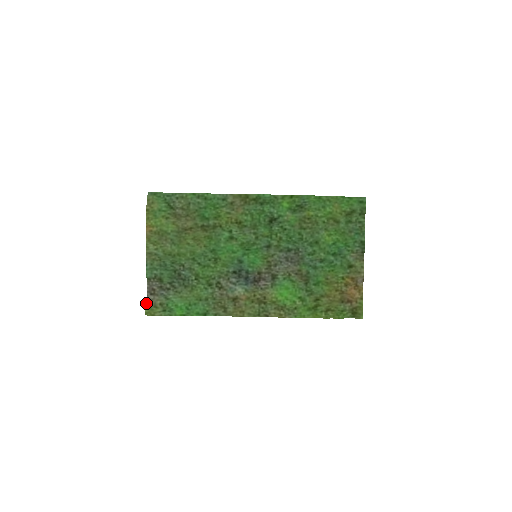
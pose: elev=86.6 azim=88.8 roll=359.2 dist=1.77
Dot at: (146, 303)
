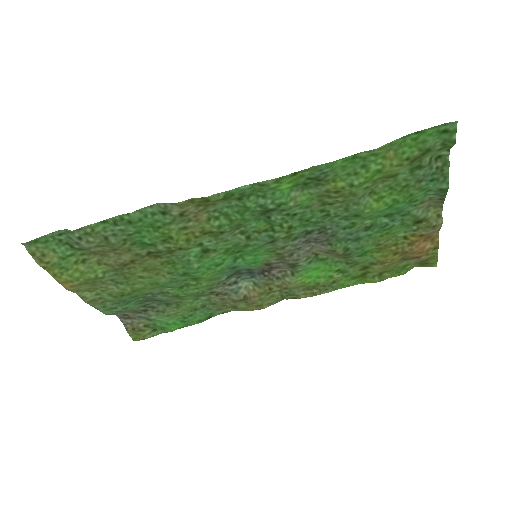
Dot at: occluded
